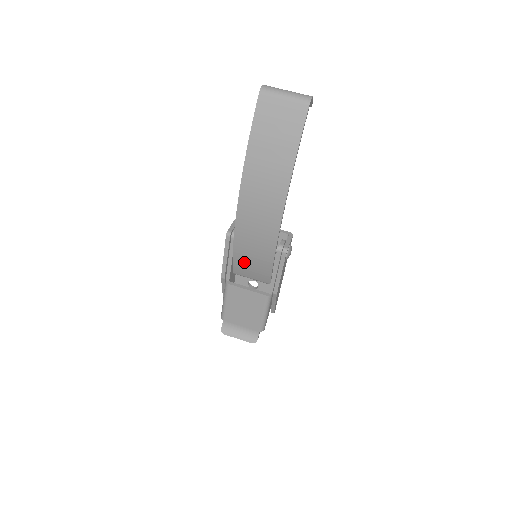
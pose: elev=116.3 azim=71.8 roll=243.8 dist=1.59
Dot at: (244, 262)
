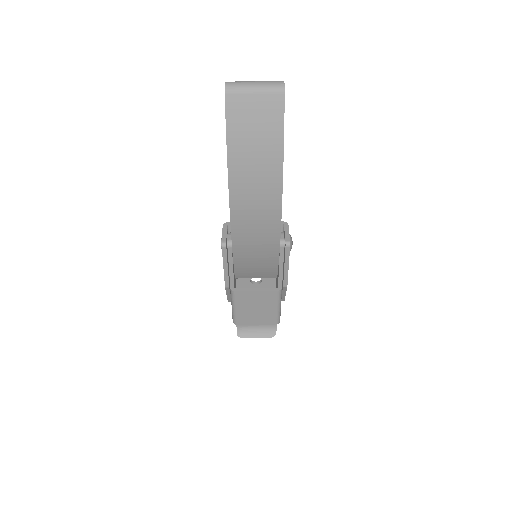
Dot at: (247, 267)
